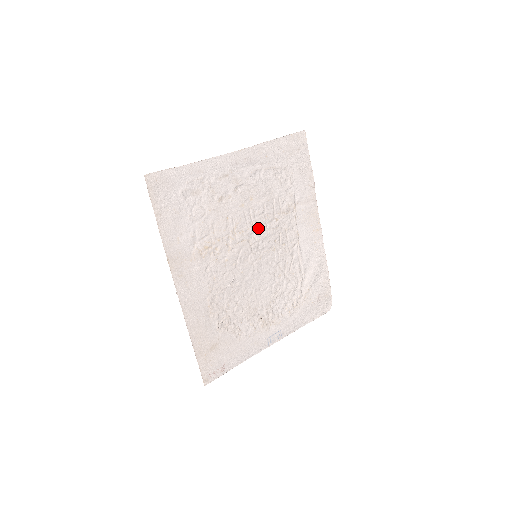
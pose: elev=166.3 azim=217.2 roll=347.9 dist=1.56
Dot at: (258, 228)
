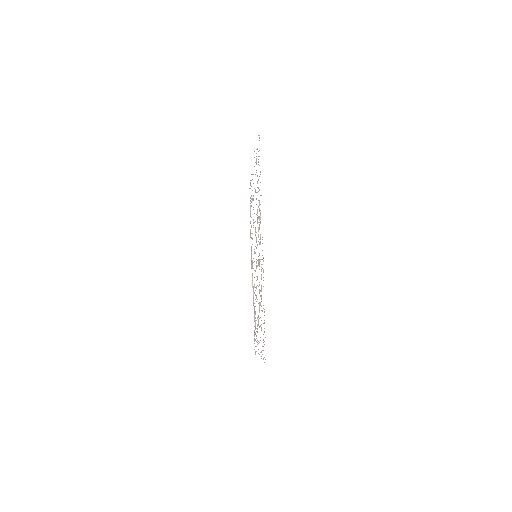
Dot at: occluded
